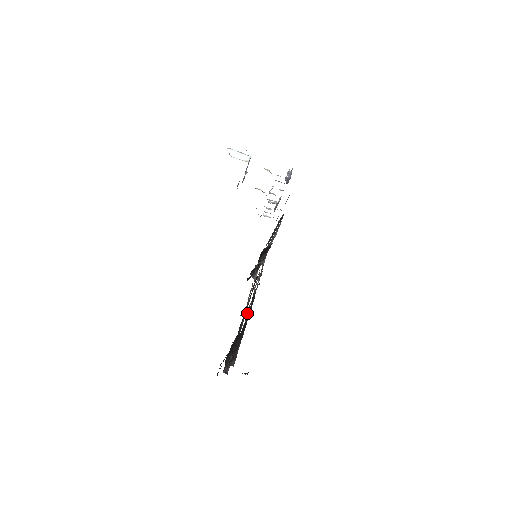
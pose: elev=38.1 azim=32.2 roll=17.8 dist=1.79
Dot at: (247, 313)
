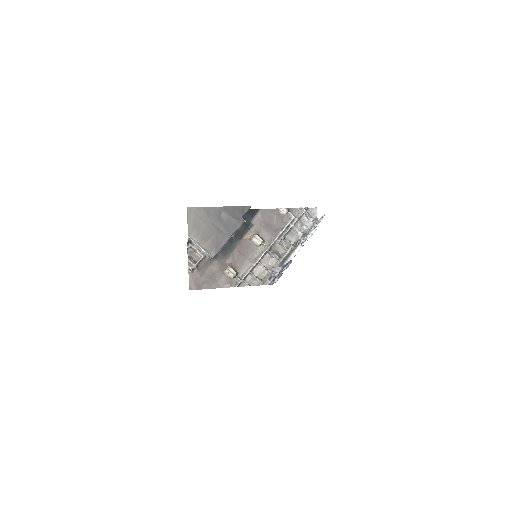
Dot at: occluded
